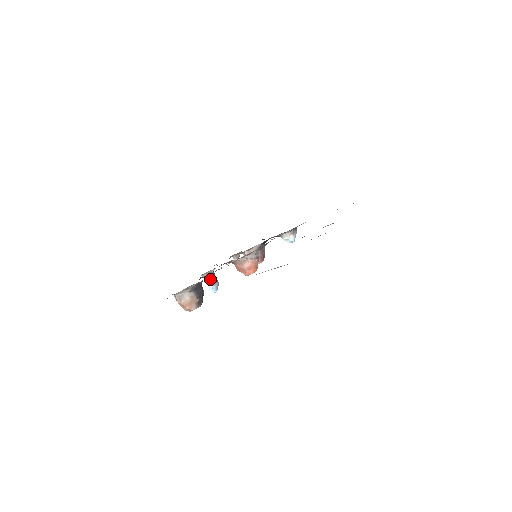
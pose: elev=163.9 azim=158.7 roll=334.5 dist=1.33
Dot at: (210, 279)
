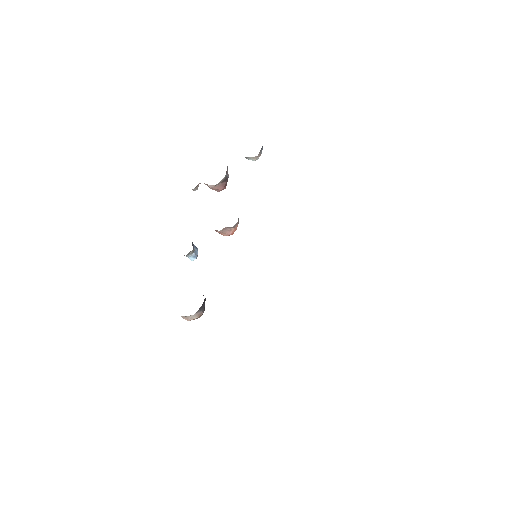
Dot at: (192, 254)
